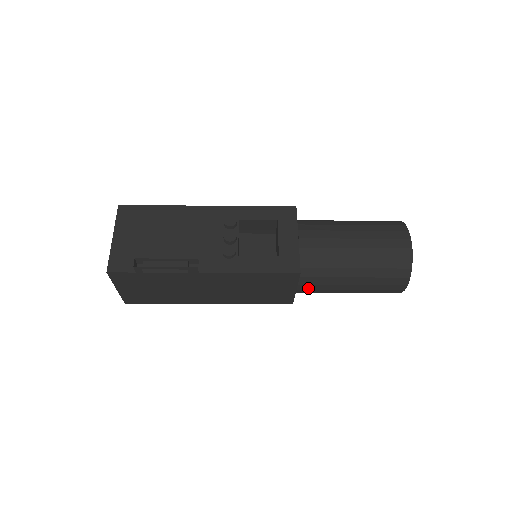
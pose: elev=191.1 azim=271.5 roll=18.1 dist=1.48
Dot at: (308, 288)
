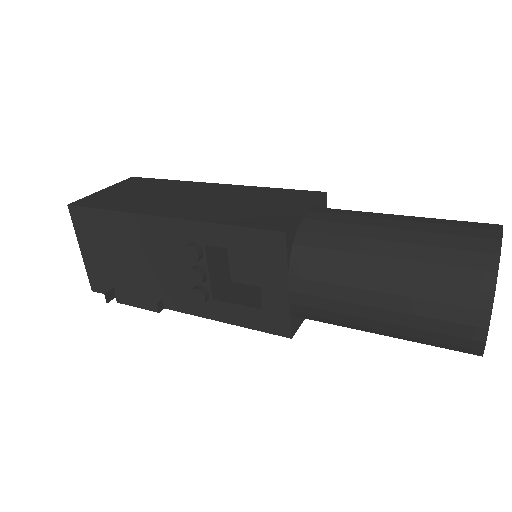
Dot at: occluded
